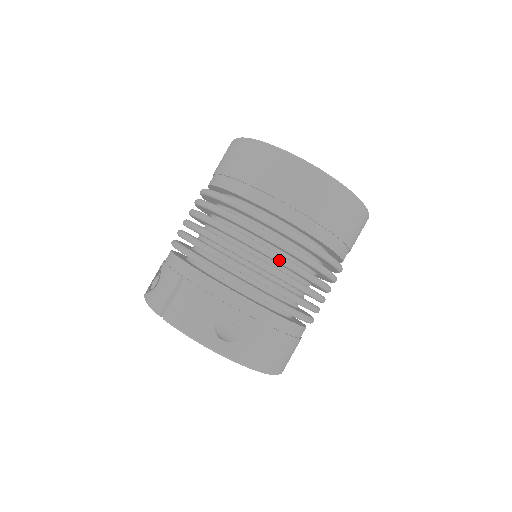
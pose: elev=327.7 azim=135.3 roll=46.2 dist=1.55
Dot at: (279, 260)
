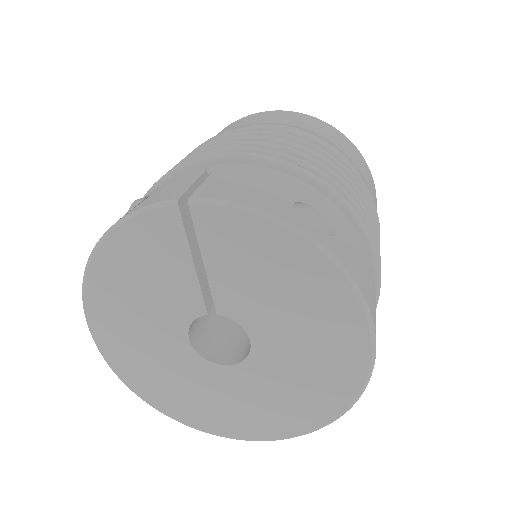
Dot at: (343, 173)
